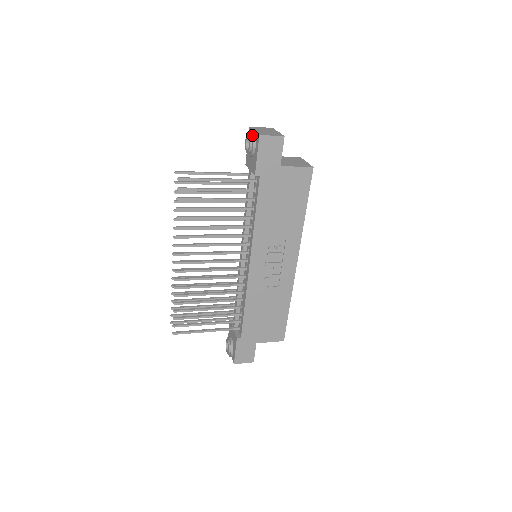
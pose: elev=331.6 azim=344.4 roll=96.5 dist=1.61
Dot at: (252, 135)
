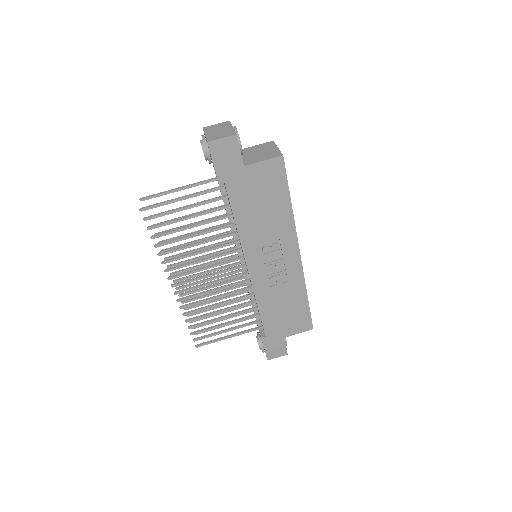
Dot at: (202, 141)
